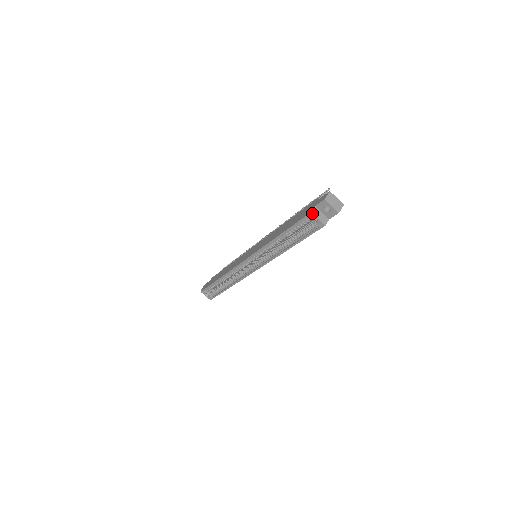
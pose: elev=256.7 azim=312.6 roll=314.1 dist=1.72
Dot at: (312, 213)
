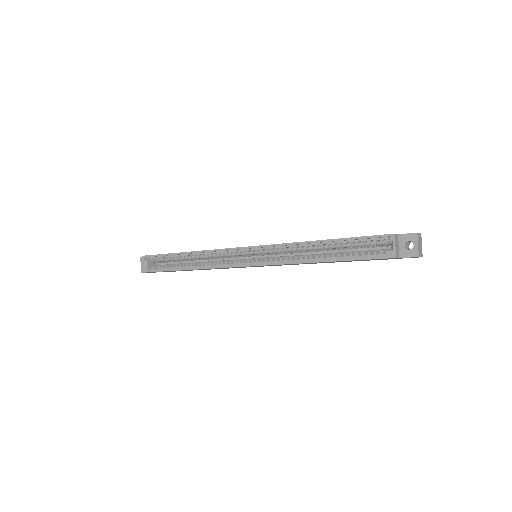
Dot at: (395, 235)
